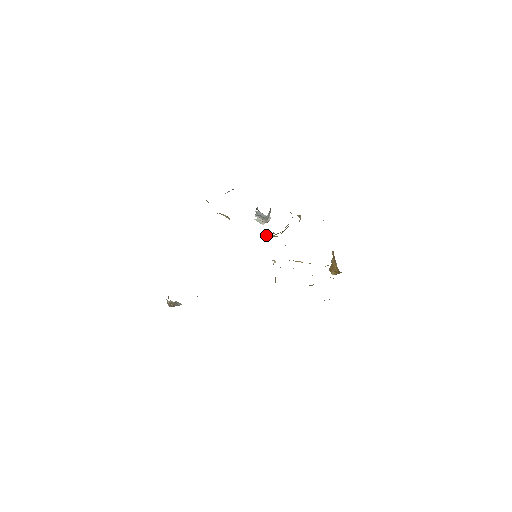
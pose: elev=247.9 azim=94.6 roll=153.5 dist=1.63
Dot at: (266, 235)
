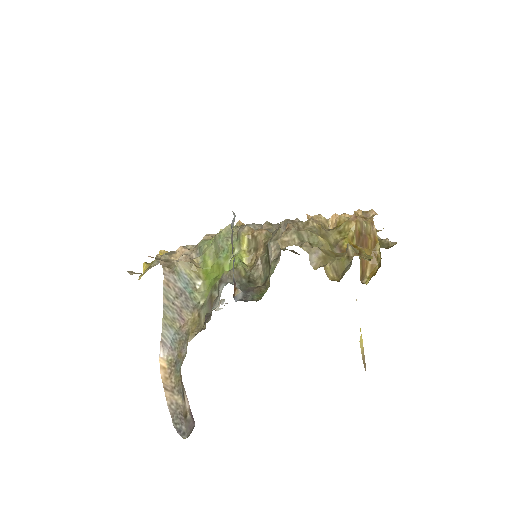
Dot at: (248, 242)
